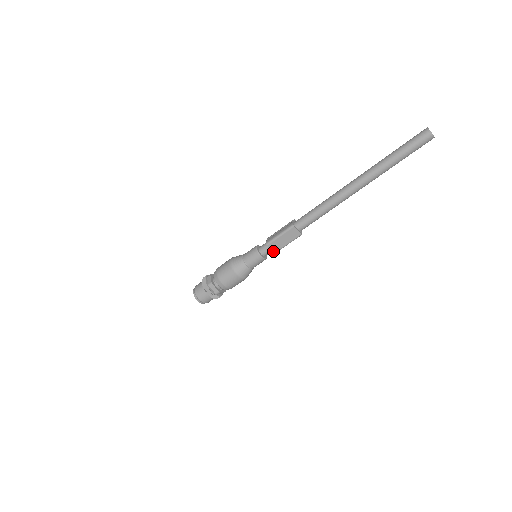
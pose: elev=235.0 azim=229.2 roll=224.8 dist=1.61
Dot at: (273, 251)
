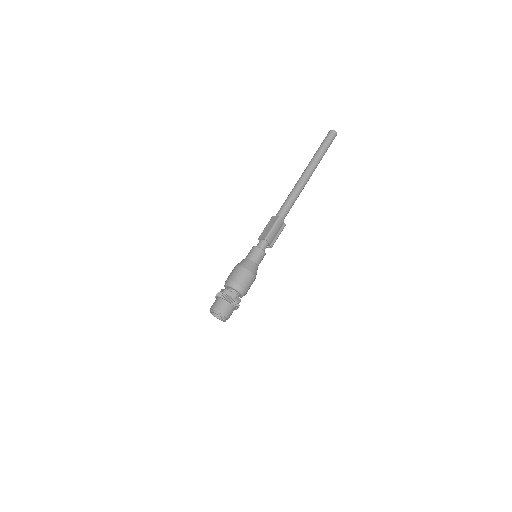
Dot at: (263, 239)
